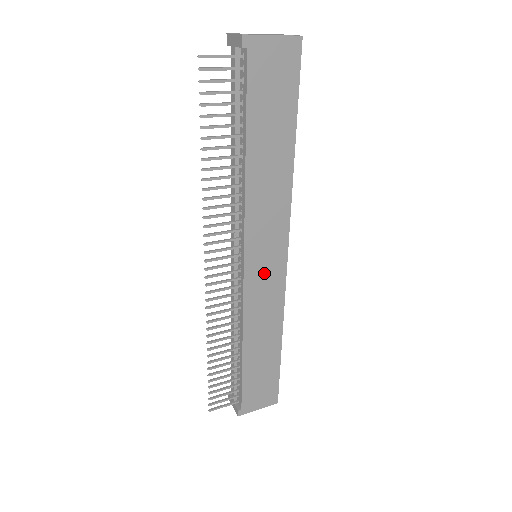
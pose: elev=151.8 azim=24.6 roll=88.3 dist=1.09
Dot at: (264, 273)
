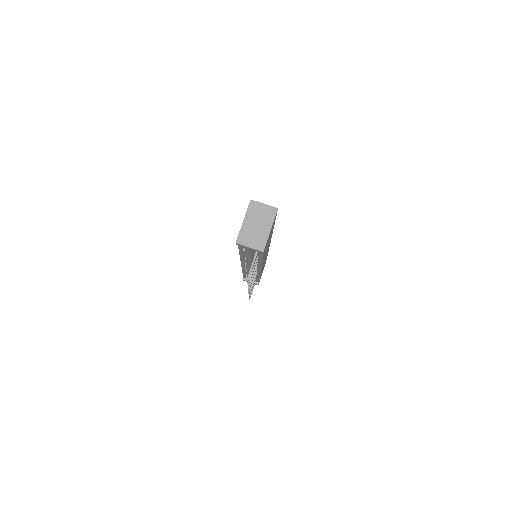
Dot at: occluded
